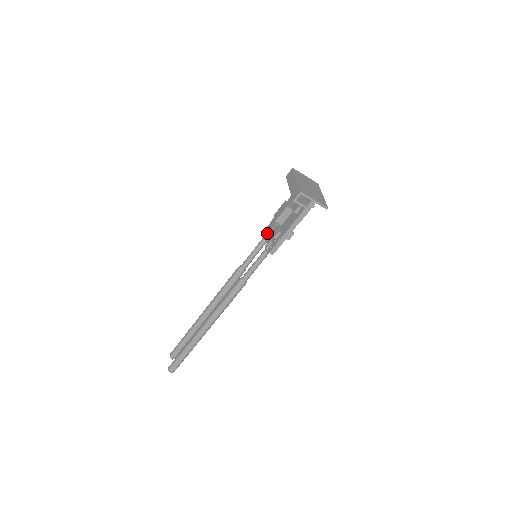
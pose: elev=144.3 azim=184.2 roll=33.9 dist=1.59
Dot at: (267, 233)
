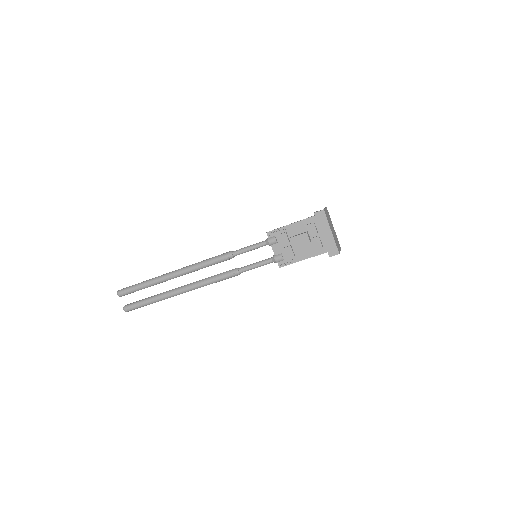
Dot at: (274, 243)
